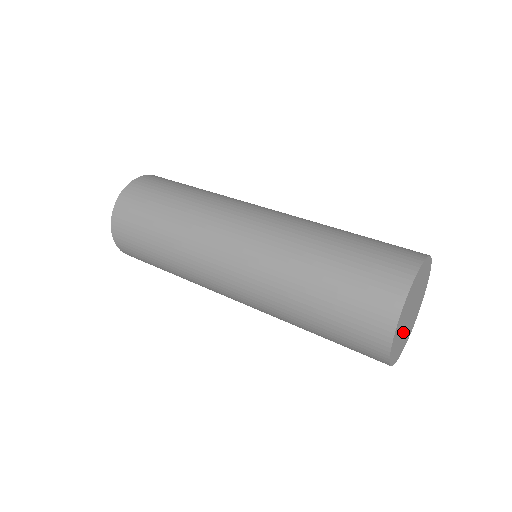
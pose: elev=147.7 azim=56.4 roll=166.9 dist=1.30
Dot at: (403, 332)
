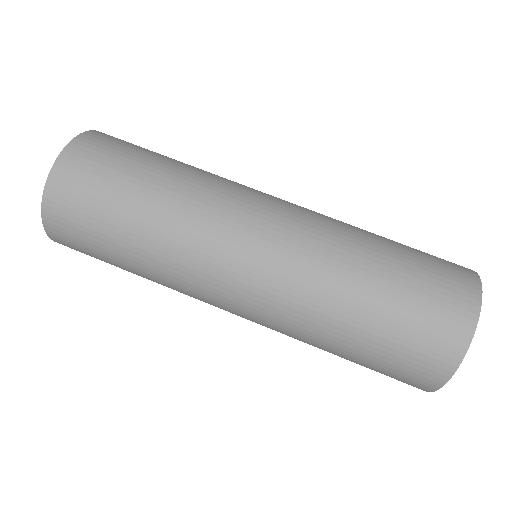
Dot at: occluded
